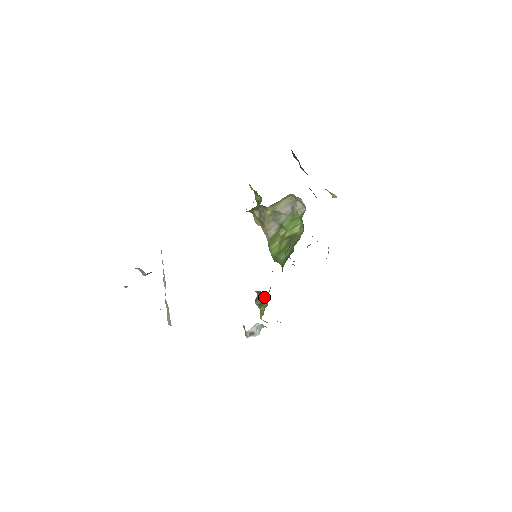
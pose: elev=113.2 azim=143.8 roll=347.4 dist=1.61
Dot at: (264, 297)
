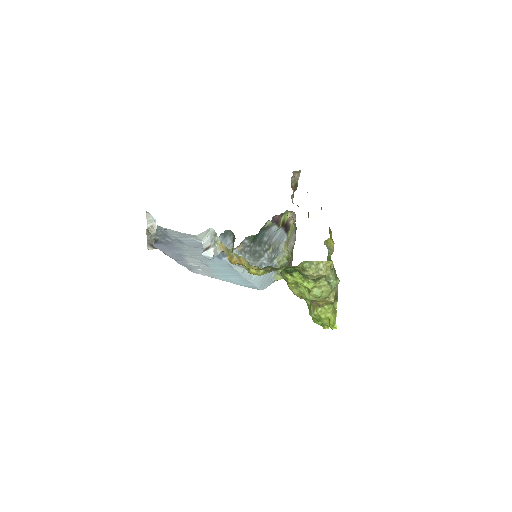
Dot at: occluded
